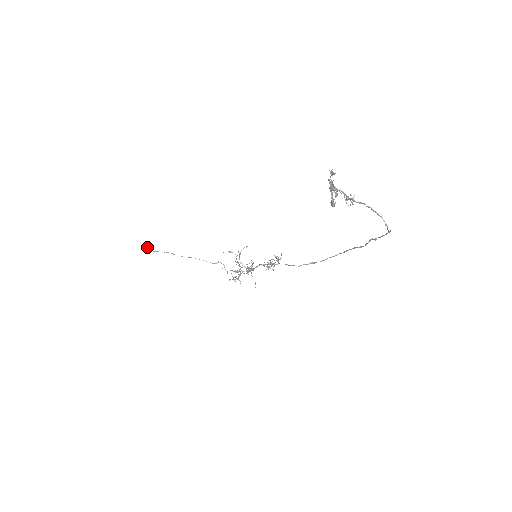
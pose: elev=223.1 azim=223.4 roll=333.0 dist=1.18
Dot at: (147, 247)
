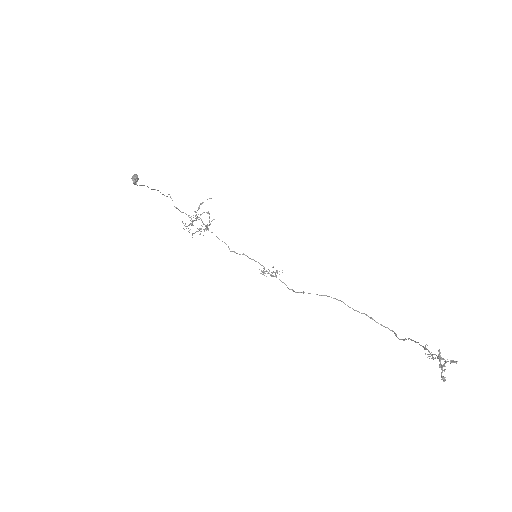
Dot at: (137, 181)
